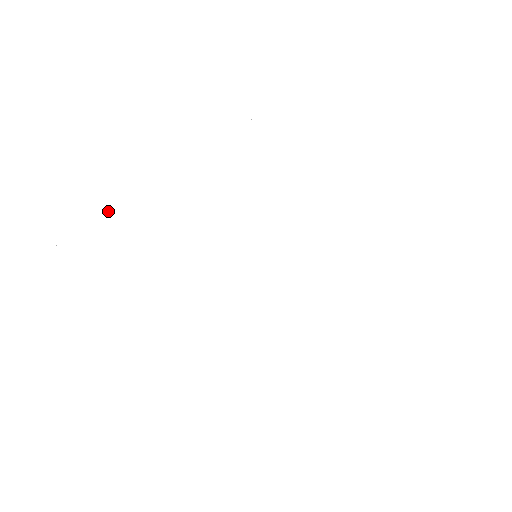
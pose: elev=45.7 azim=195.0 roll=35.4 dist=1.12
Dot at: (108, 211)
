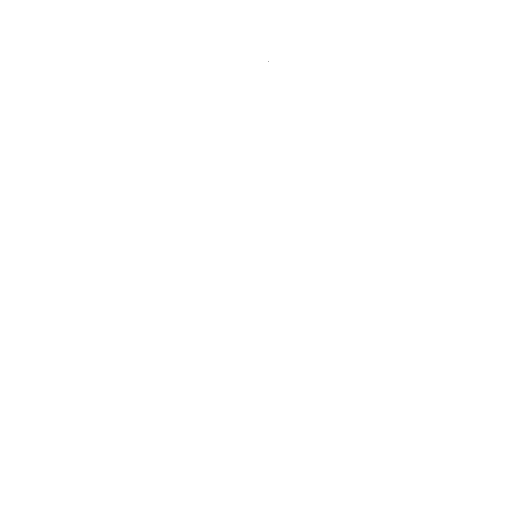
Dot at: (328, 297)
